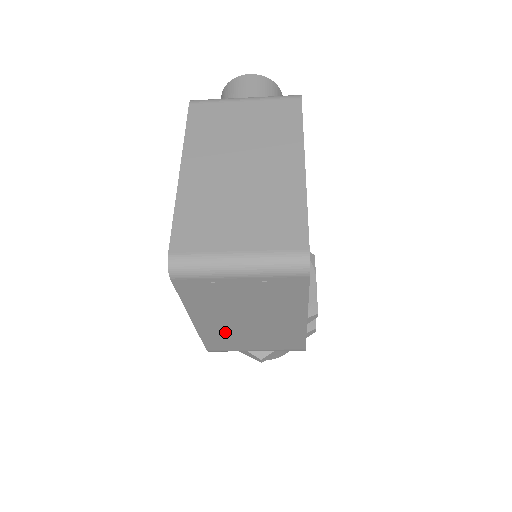
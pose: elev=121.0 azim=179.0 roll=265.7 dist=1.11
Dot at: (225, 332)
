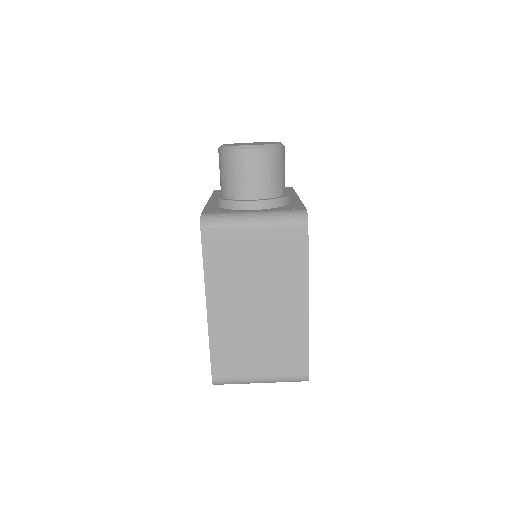
Dot at: occluded
